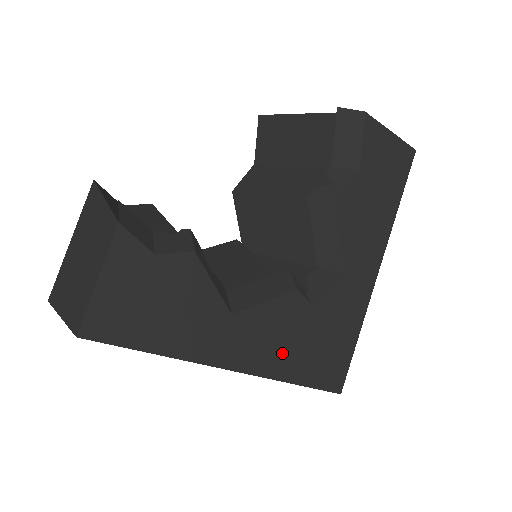
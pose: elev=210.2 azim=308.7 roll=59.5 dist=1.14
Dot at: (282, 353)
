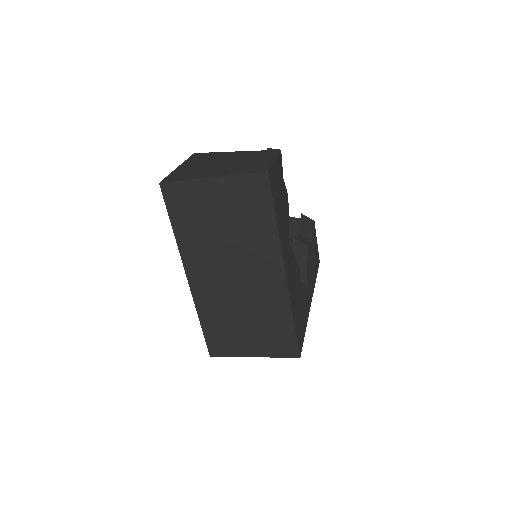
Dot at: (294, 293)
